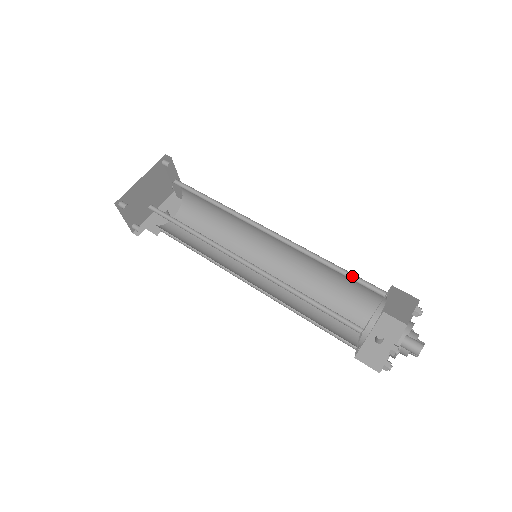
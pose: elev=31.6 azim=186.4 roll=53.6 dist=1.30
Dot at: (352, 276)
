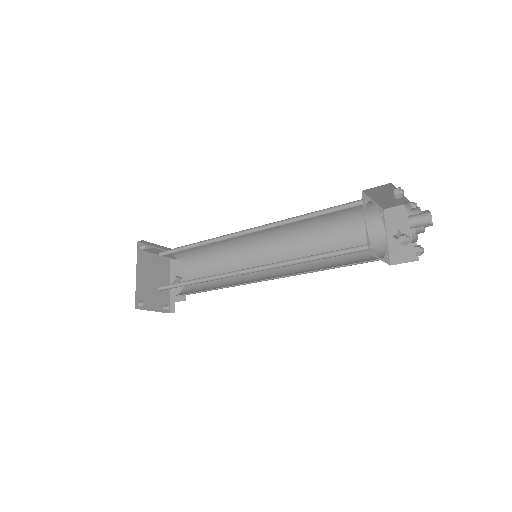
Dot at: (330, 210)
